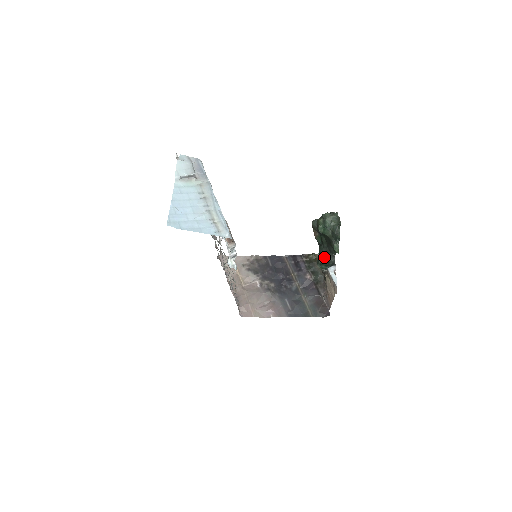
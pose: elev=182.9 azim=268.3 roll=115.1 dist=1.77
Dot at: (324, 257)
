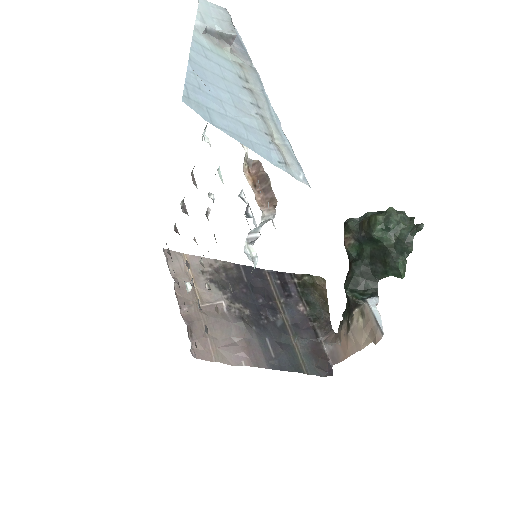
Dot at: (359, 280)
